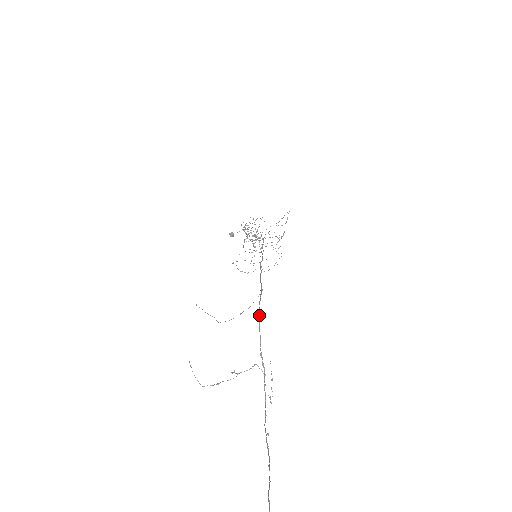
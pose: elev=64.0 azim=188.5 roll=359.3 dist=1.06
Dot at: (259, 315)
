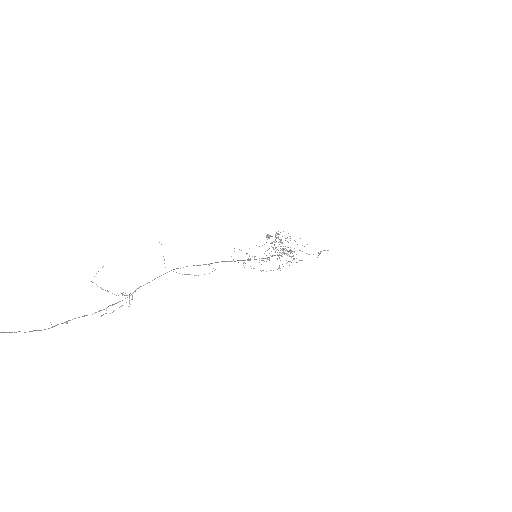
Dot at: occluded
